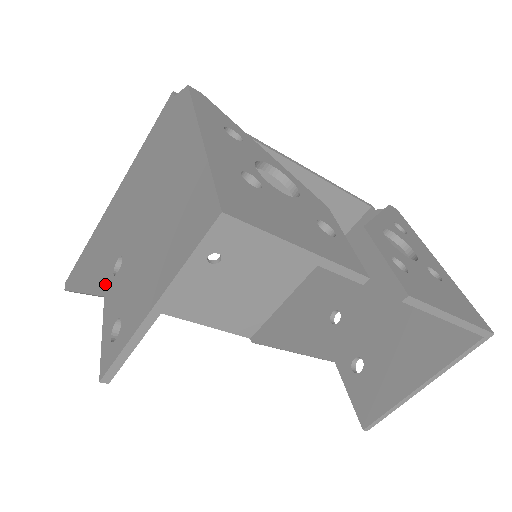
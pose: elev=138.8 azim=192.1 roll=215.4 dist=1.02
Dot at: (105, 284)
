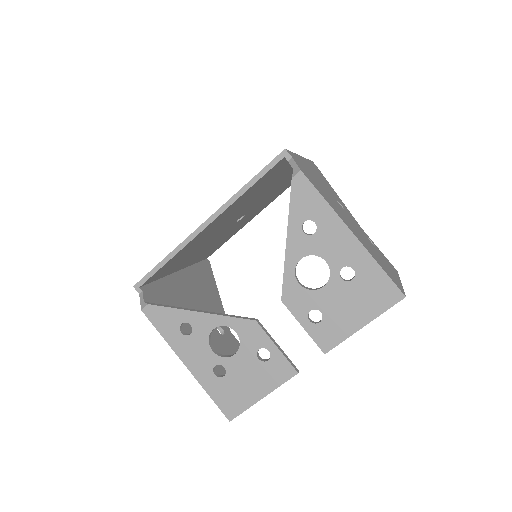
Dot at: occluded
